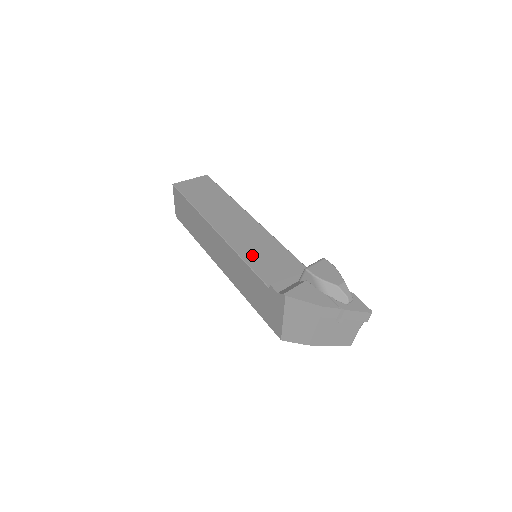
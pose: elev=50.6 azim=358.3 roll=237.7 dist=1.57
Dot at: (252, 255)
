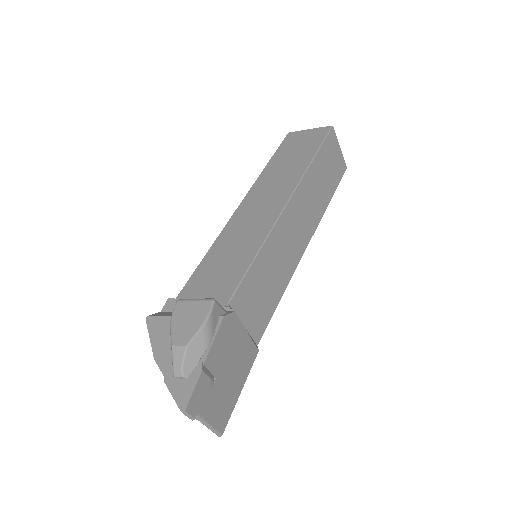
Dot at: (217, 253)
